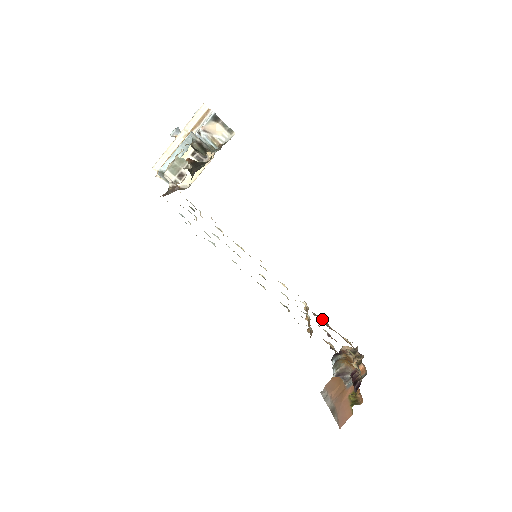
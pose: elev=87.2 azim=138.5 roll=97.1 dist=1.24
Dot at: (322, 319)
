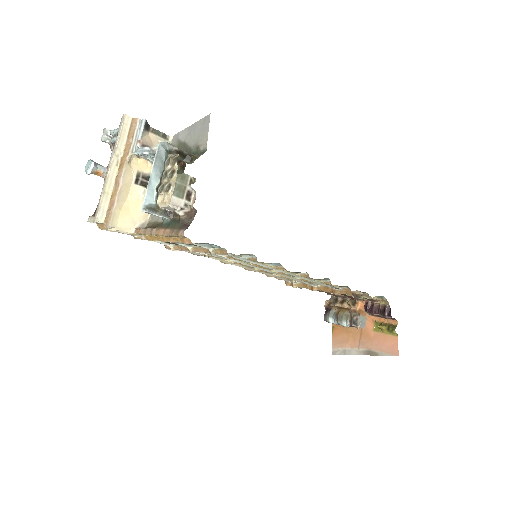
Dot at: occluded
